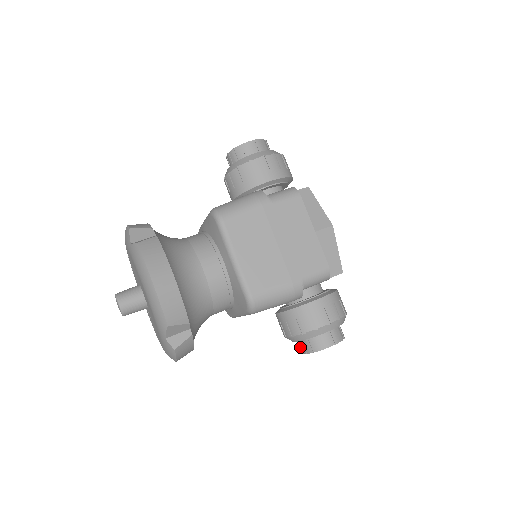
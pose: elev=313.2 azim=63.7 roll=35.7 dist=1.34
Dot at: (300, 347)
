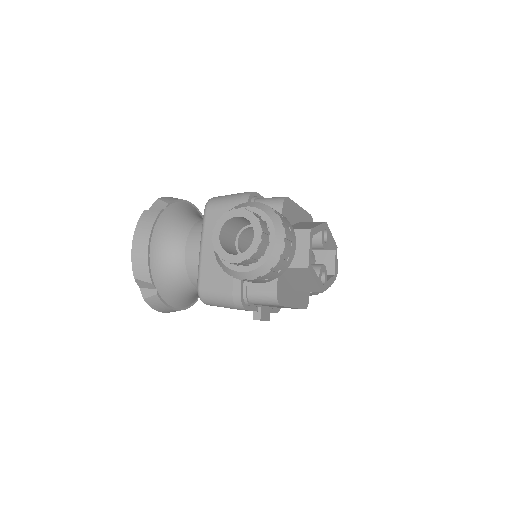
Dot at: occluded
